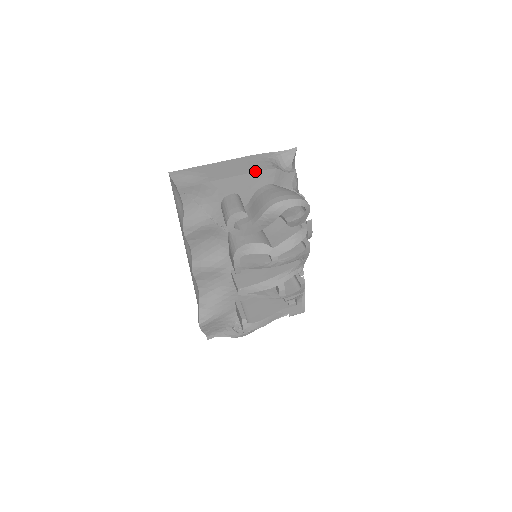
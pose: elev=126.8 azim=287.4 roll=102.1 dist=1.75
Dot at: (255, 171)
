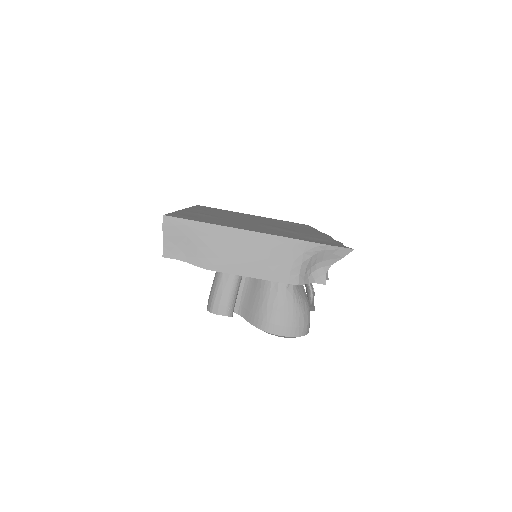
Dot at: (269, 280)
